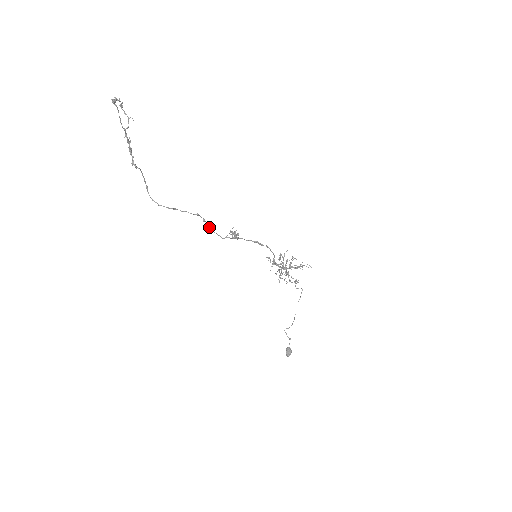
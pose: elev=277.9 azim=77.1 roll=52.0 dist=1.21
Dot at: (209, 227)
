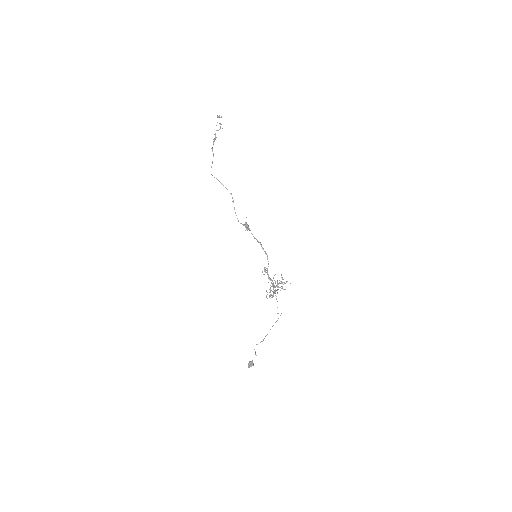
Dot at: (234, 207)
